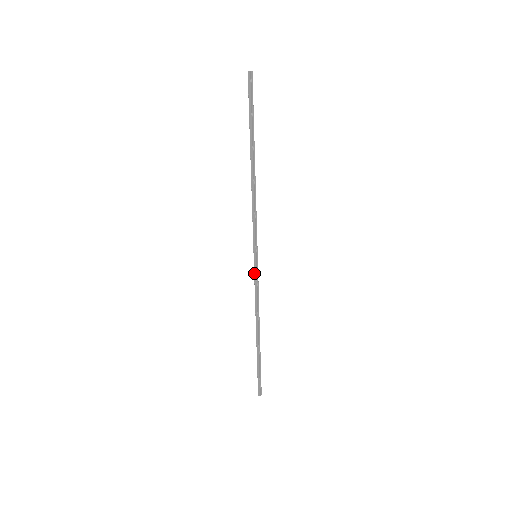
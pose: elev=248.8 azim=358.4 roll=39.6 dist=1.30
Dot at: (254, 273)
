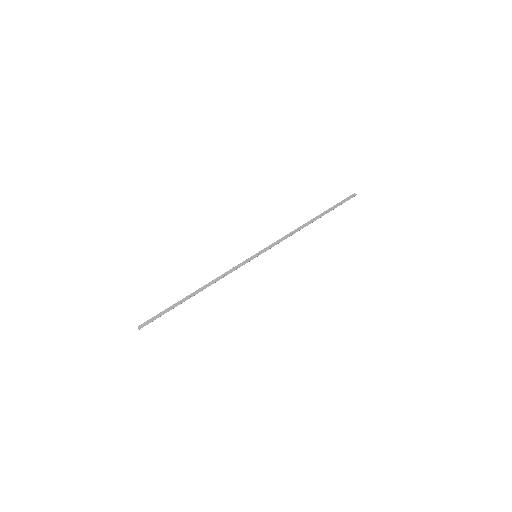
Dot at: (243, 262)
